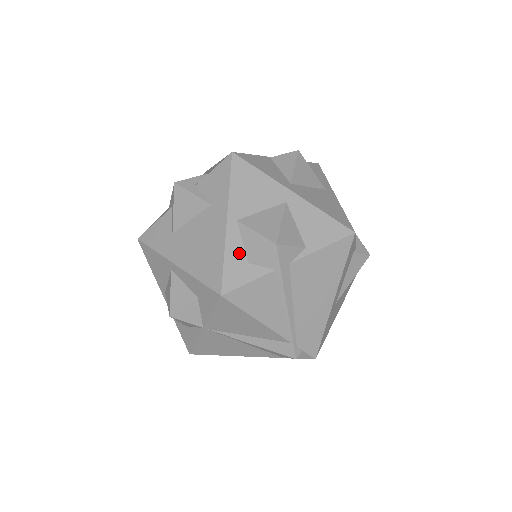
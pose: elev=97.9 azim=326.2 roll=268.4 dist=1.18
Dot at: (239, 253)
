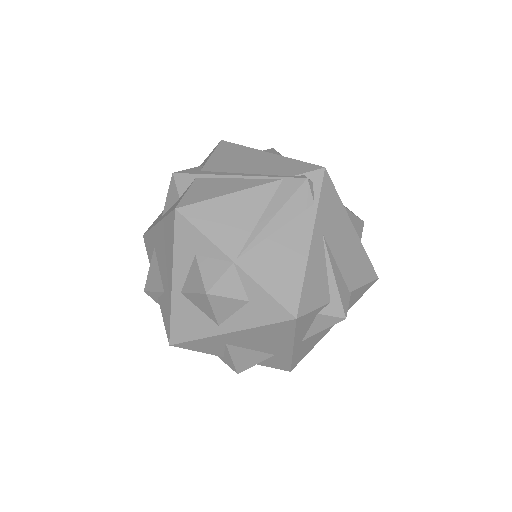
Dot at: (172, 207)
